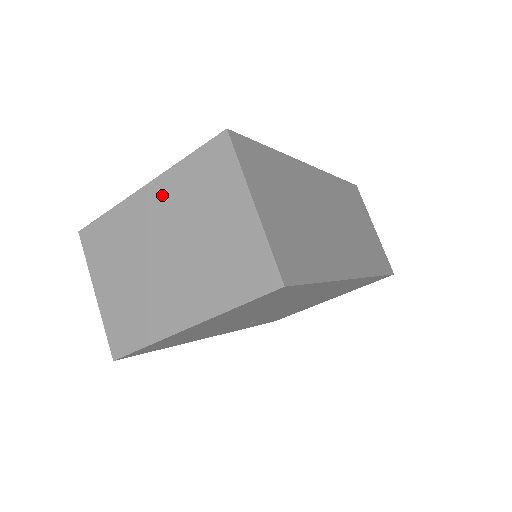
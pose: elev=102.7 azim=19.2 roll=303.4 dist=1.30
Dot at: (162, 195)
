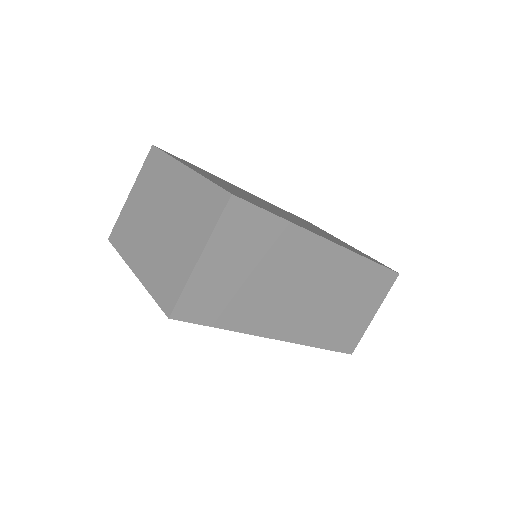
Dot at: (185, 185)
